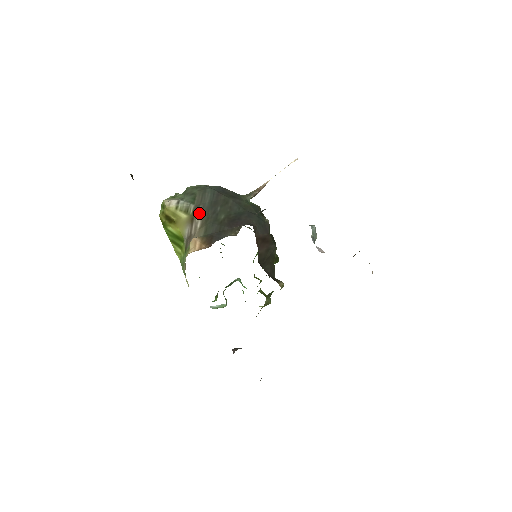
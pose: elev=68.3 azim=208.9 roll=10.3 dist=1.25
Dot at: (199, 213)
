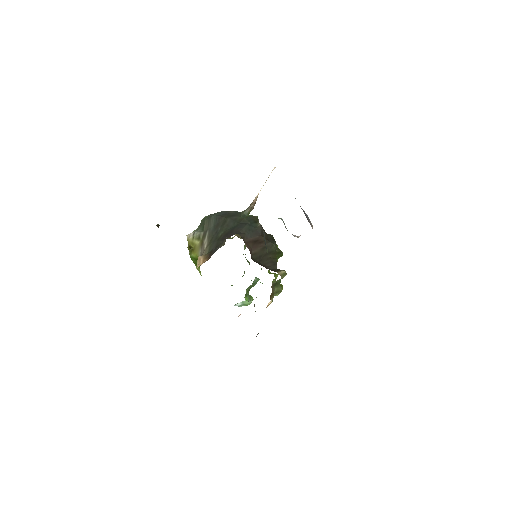
Dot at: (206, 237)
